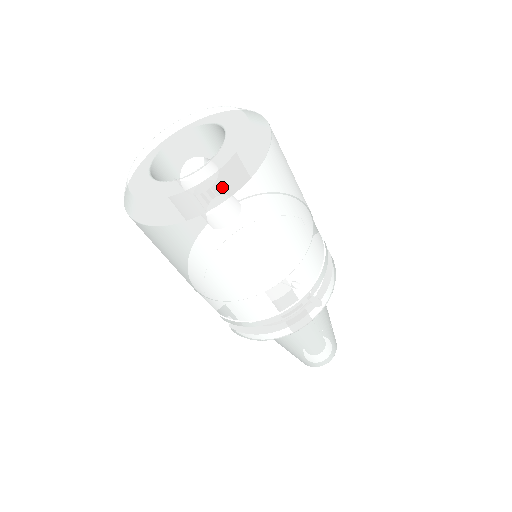
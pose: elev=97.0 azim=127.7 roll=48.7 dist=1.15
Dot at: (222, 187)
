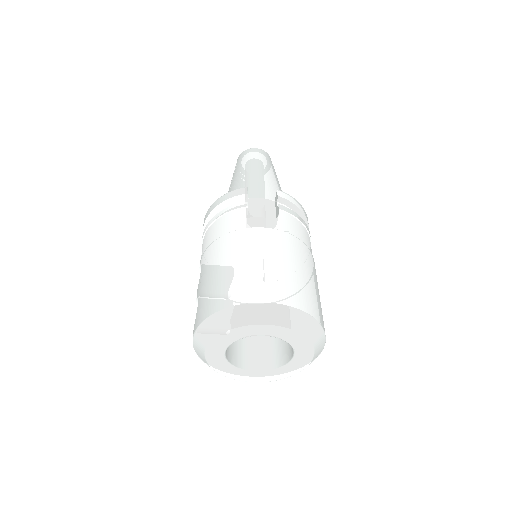
Dot at: (319, 352)
